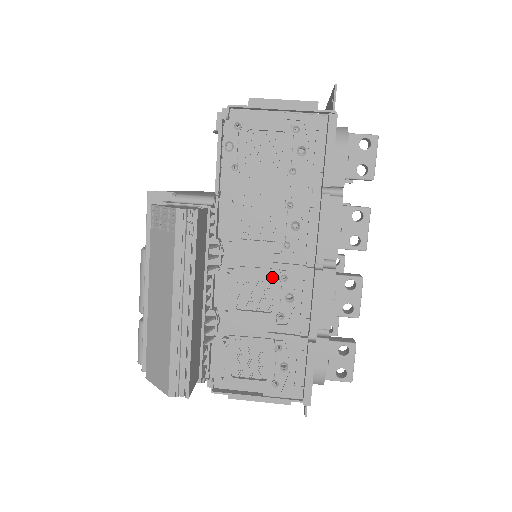
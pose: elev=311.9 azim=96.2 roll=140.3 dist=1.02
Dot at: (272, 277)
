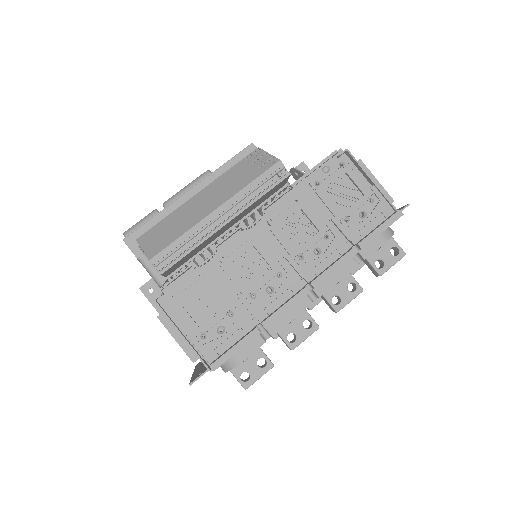
Dot at: (273, 266)
